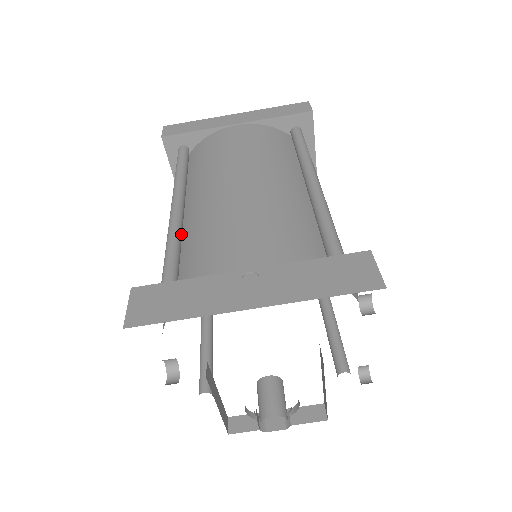
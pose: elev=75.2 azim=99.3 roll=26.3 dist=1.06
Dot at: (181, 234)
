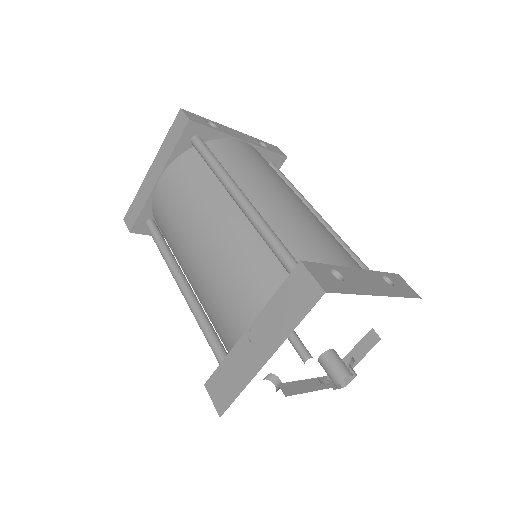
Dot at: (200, 308)
